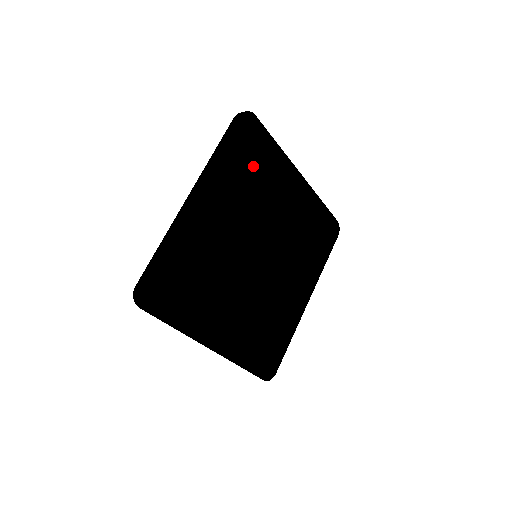
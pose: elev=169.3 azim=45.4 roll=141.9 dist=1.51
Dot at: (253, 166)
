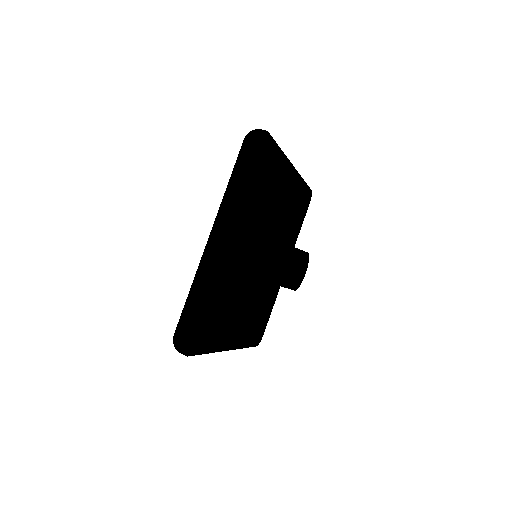
Dot at: (263, 182)
